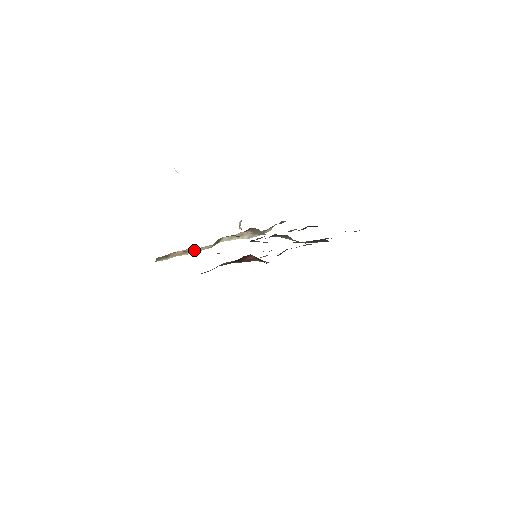
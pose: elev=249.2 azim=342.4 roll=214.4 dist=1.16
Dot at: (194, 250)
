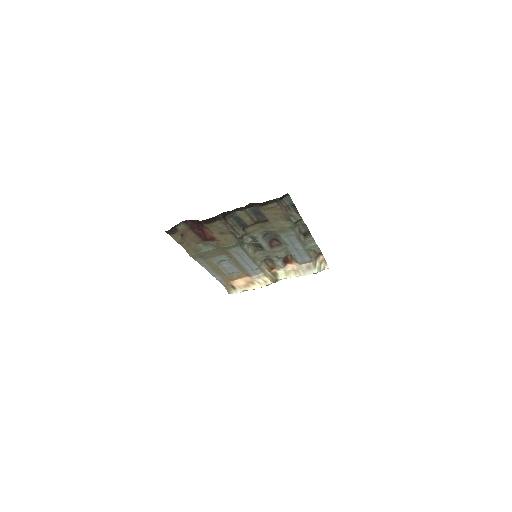
Dot at: (254, 283)
